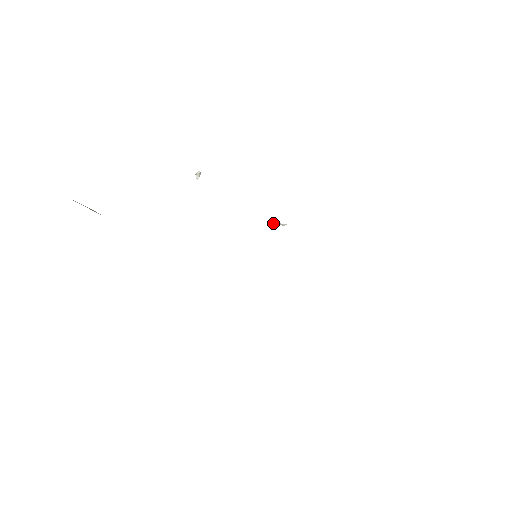
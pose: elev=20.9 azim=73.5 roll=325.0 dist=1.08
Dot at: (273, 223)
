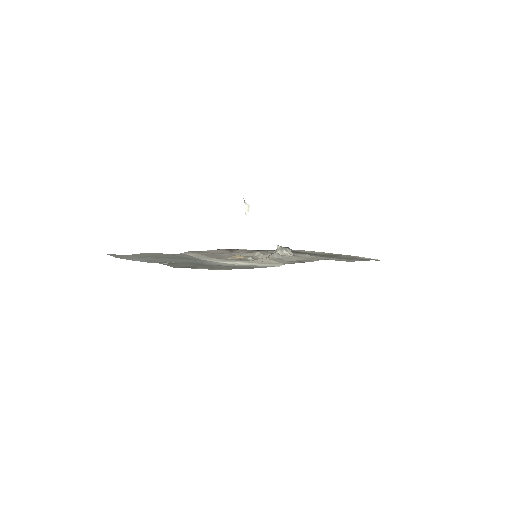
Dot at: (280, 253)
